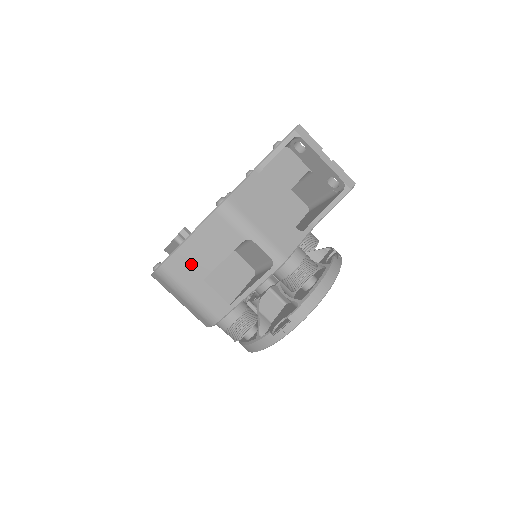
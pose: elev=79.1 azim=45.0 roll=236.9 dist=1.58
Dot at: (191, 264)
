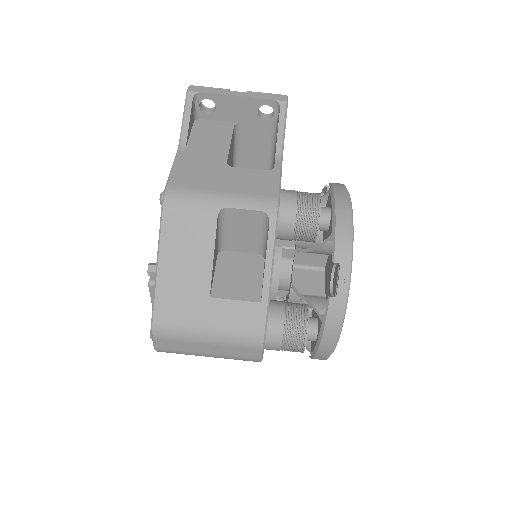
Dot at: (183, 290)
